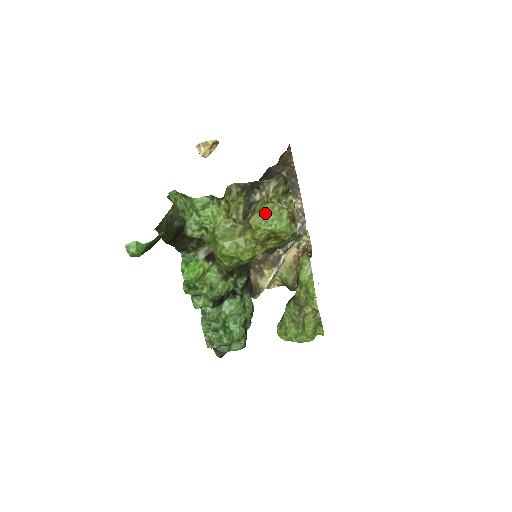
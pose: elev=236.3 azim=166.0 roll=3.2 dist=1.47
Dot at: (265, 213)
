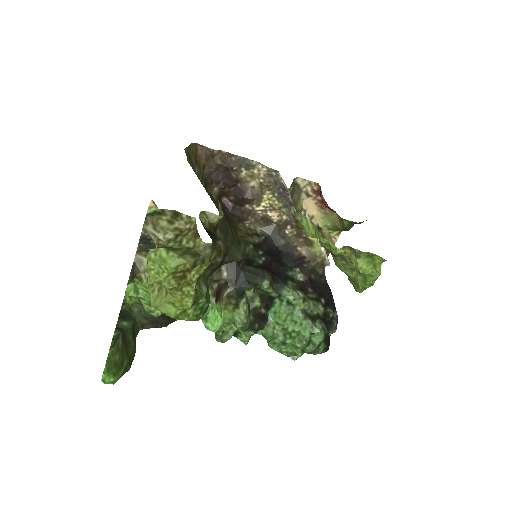
Dot at: (149, 268)
